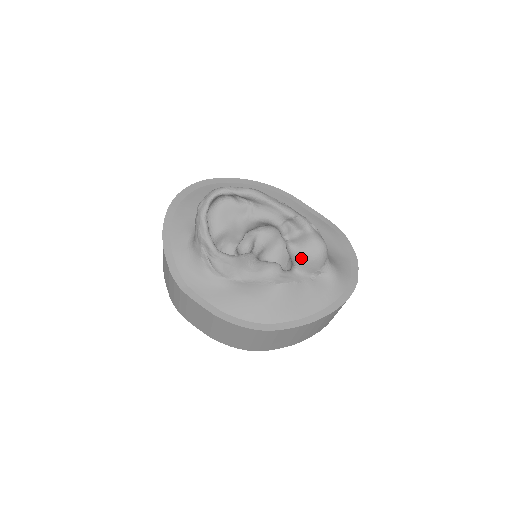
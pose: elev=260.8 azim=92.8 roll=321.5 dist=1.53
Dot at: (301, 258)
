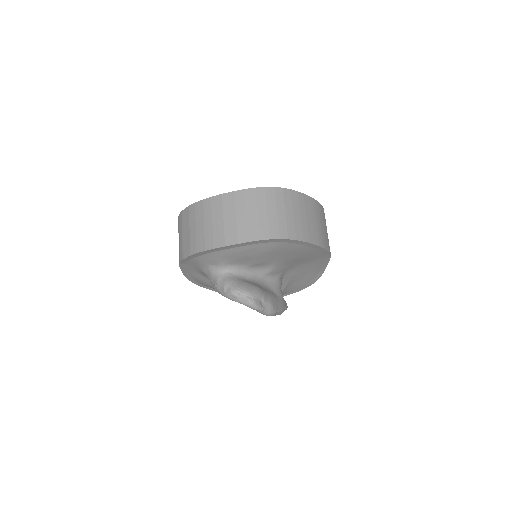
Dot at: occluded
